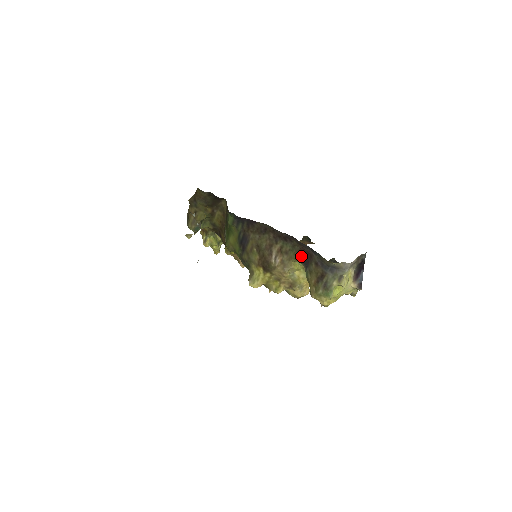
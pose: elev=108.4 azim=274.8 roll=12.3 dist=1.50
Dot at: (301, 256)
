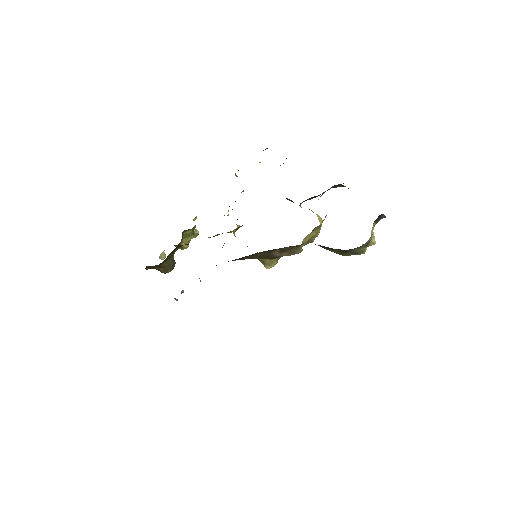
Dot at: occluded
